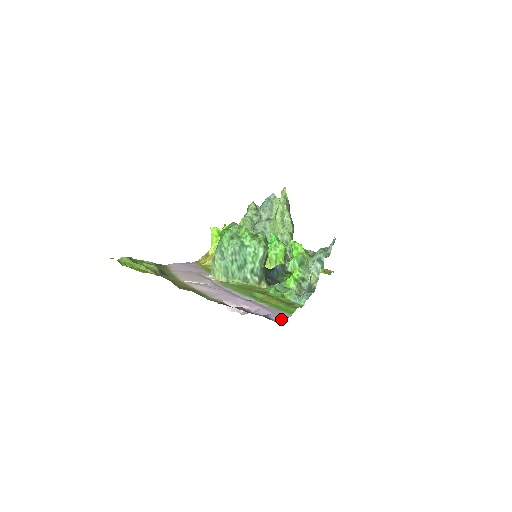
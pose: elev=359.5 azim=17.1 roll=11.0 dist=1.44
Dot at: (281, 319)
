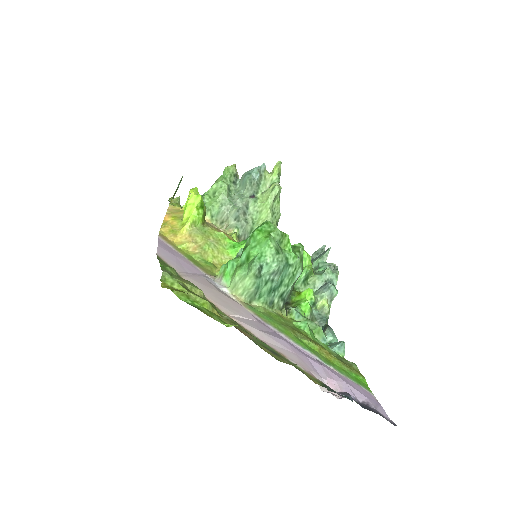
Dot at: (382, 410)
